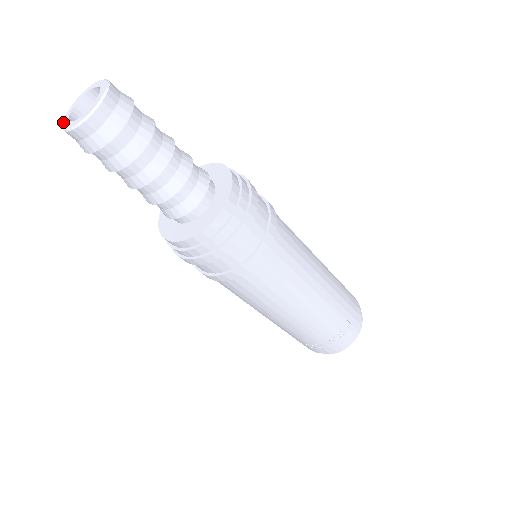
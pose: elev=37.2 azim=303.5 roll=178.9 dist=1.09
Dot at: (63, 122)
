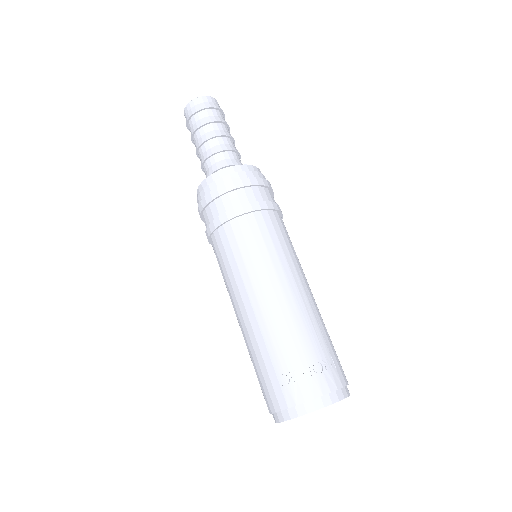
Dot at: occluded
